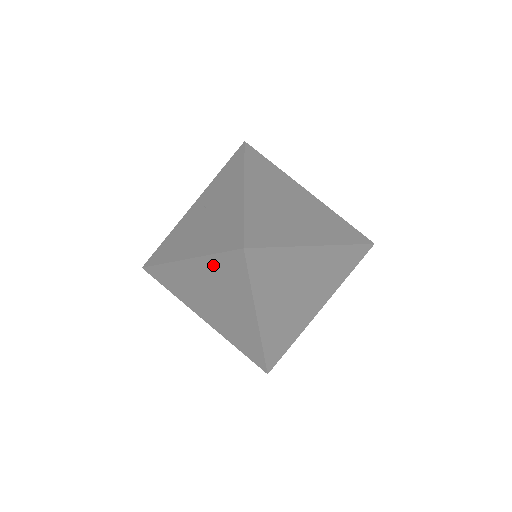
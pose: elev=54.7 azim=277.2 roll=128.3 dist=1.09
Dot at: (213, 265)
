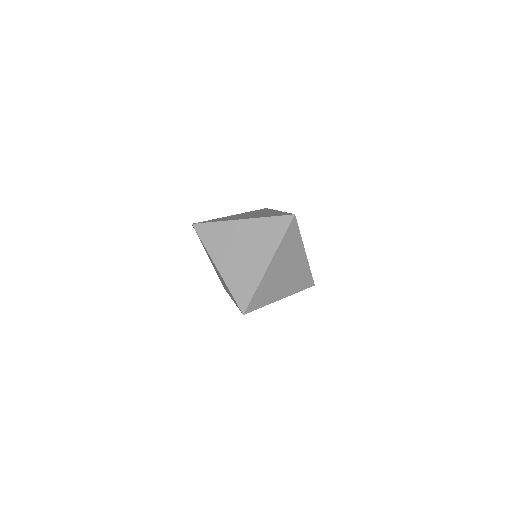
Dot at: (263, 224)
